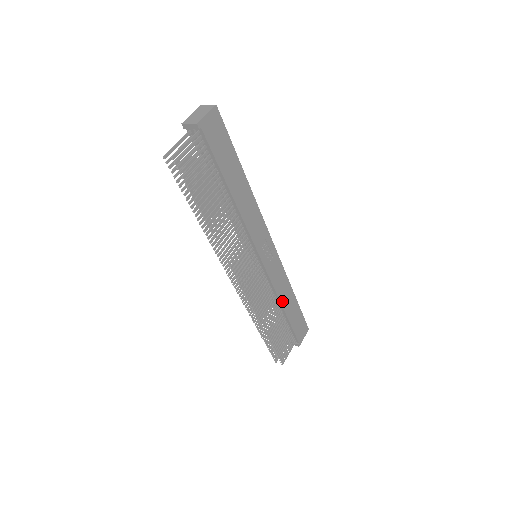
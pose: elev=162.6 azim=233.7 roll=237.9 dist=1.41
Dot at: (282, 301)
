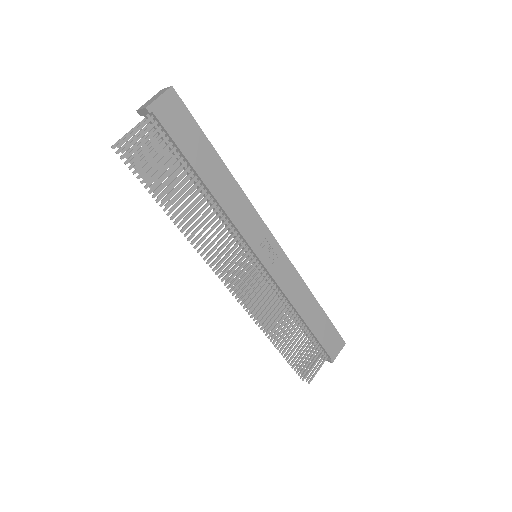
Dot at: (298, 308)
